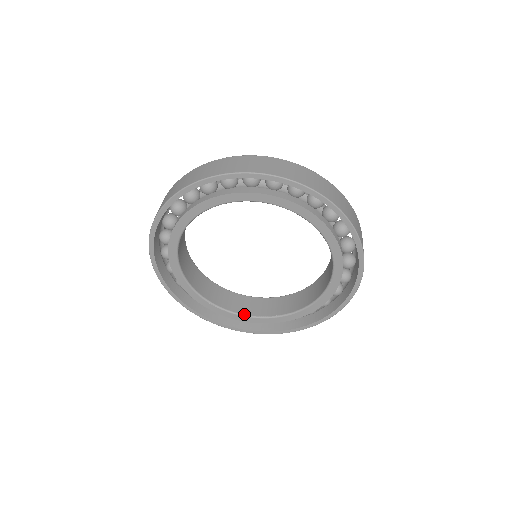
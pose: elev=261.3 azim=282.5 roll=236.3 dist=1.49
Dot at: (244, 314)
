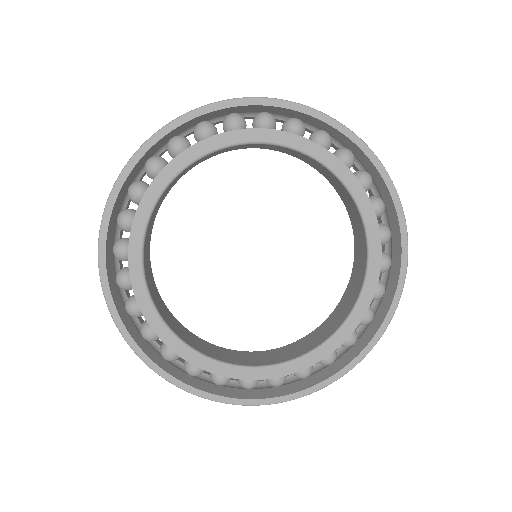
Dot at: (278, 362)
